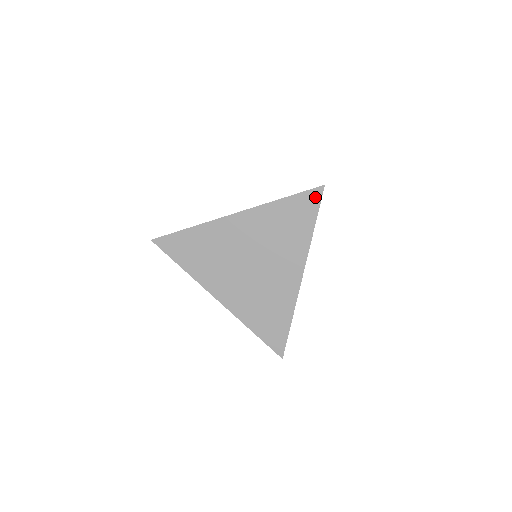
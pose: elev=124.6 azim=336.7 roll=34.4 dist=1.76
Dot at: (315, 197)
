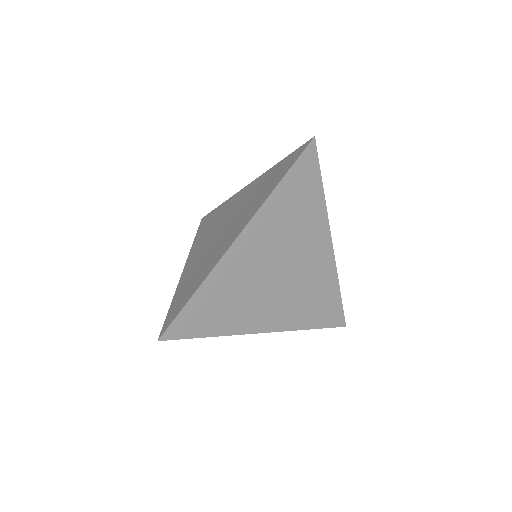
Dot at: (300, 151)
